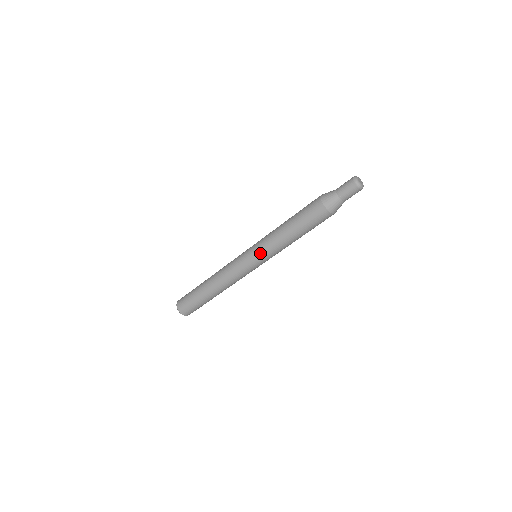
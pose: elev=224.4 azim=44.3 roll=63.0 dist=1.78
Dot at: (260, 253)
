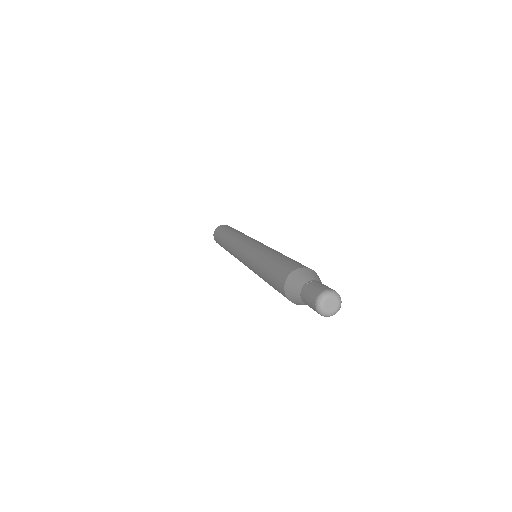
Dot at: occluded
